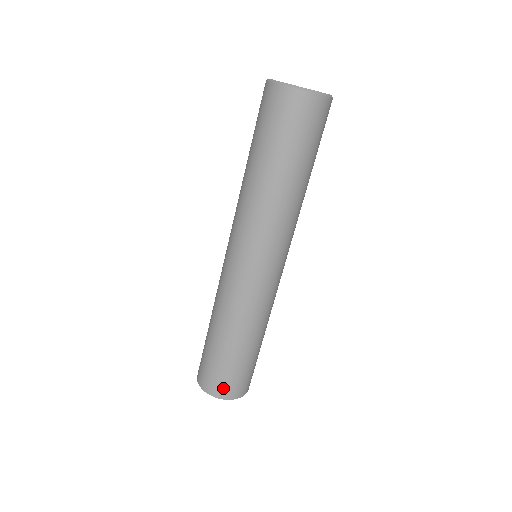
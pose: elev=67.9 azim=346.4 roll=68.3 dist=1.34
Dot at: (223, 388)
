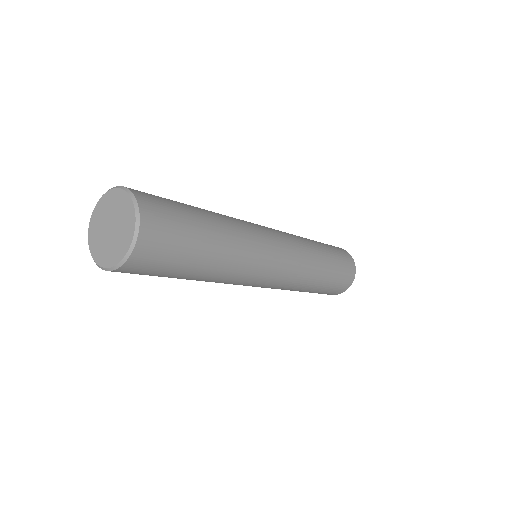
Dot at: occluded
